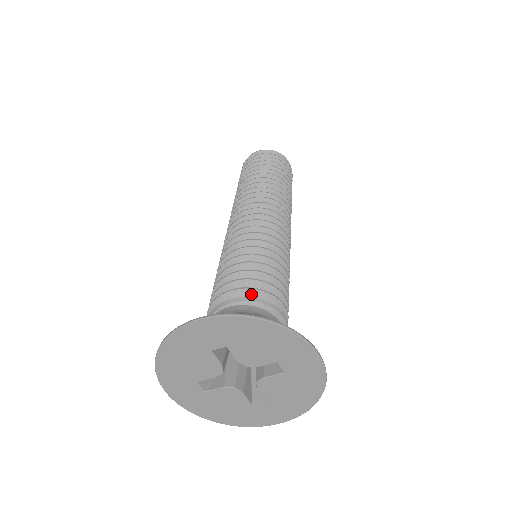
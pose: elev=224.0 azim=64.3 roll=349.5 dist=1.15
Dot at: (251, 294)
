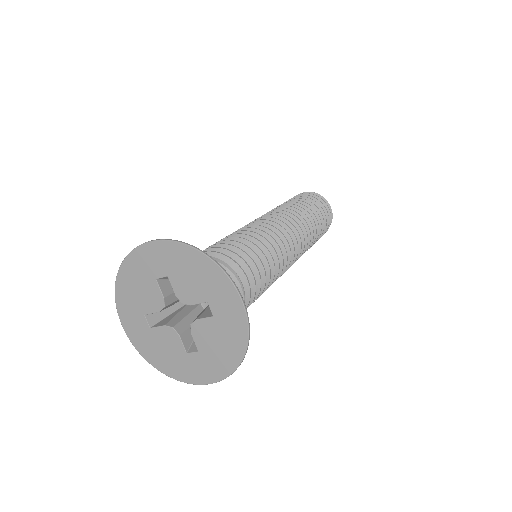
Dot at: (218, 258)
